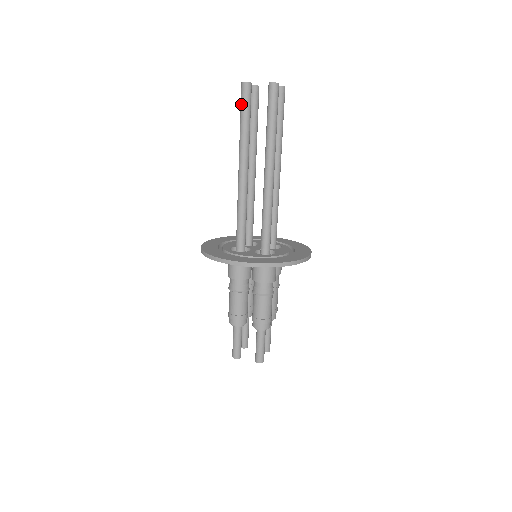
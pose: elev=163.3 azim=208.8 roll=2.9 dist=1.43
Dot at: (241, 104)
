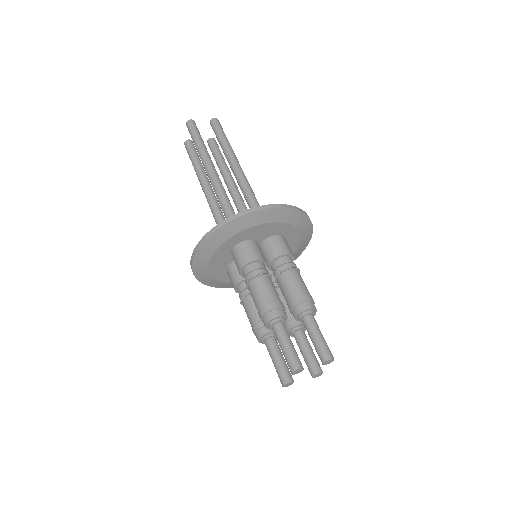
Dot at: occluded
